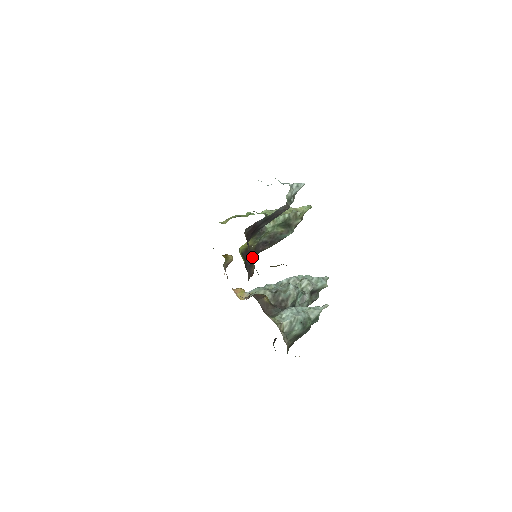
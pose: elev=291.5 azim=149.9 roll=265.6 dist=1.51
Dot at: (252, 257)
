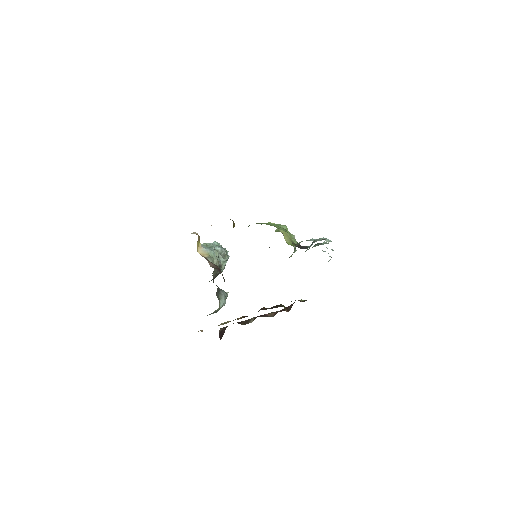
Dot at: occluded
